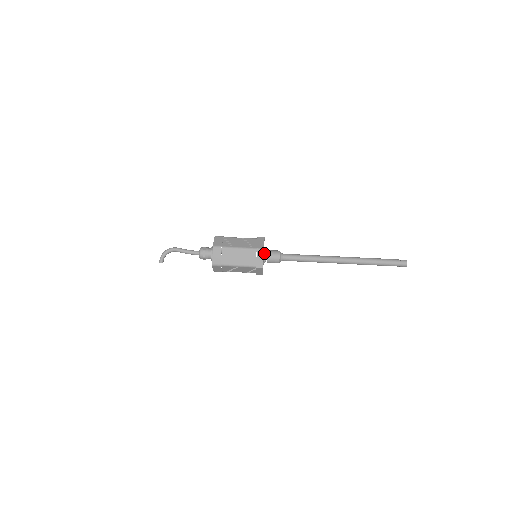
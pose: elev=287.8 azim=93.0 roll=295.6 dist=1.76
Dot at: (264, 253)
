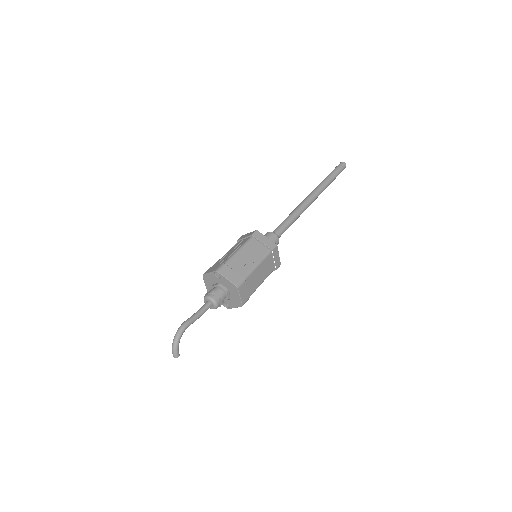
Dot at: occluded
